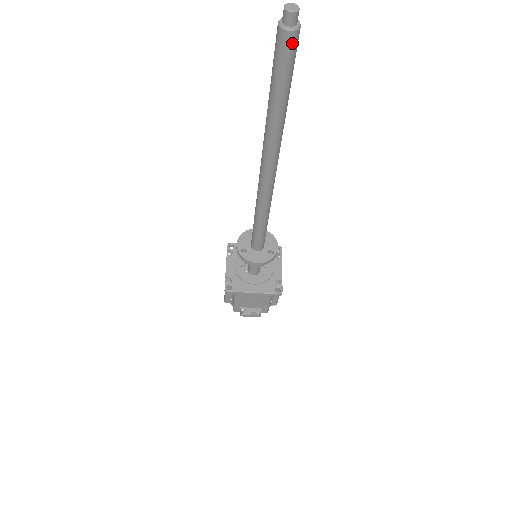
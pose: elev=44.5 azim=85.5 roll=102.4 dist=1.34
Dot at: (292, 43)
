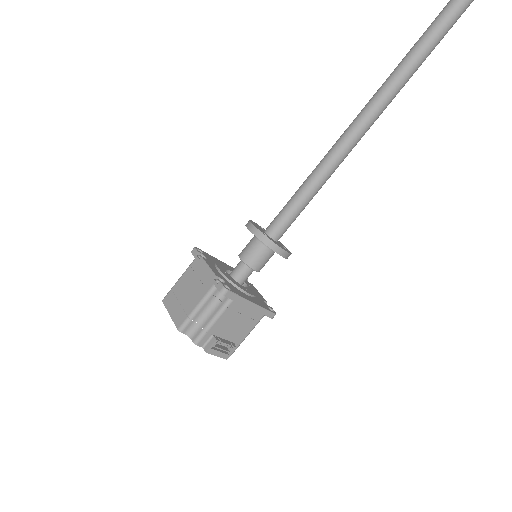
Dot at: out of frame
